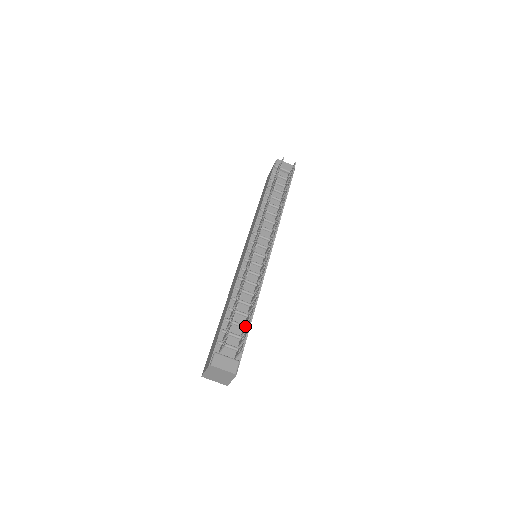
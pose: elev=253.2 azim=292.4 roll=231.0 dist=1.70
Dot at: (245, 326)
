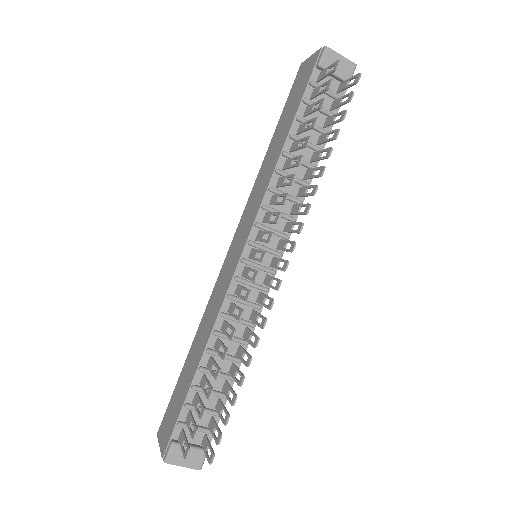
Dot at: (221, 405)
